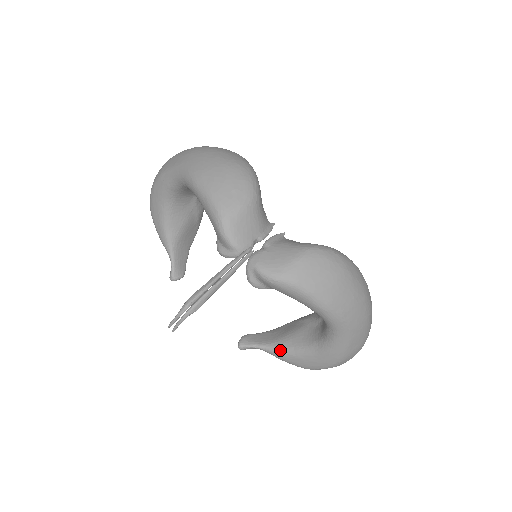
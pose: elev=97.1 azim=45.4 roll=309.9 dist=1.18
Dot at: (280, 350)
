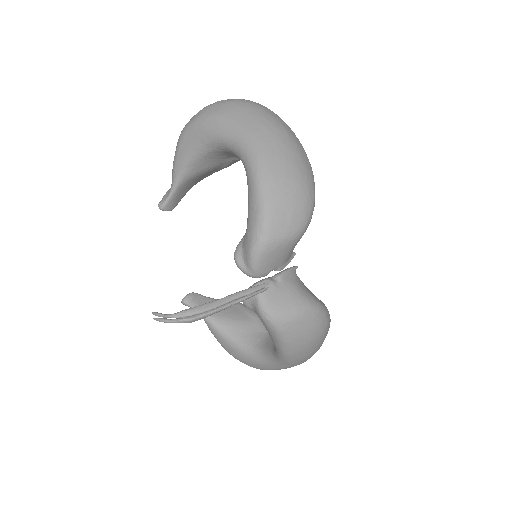
Dot at: (217, 328)
